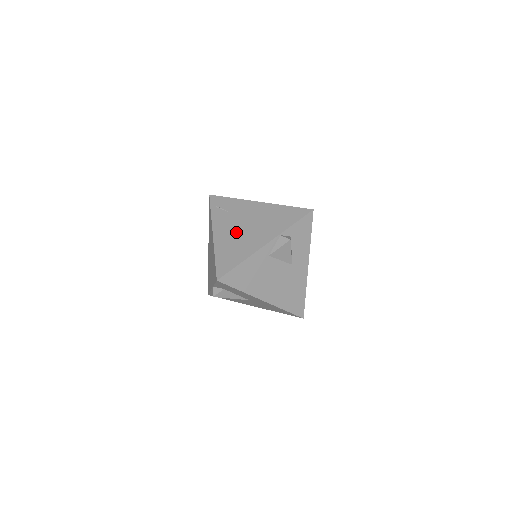
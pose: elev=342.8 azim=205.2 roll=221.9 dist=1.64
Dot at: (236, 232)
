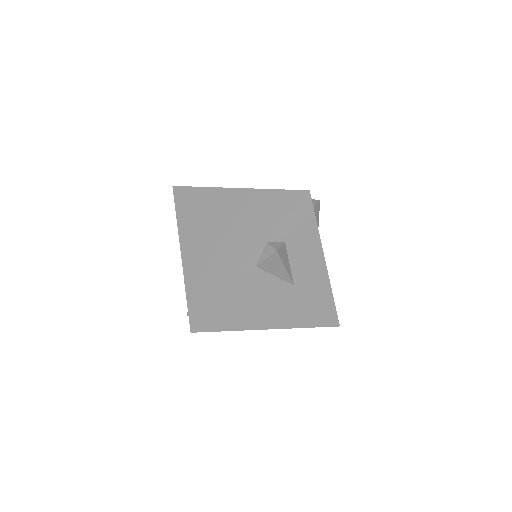
Dot at: occluded
